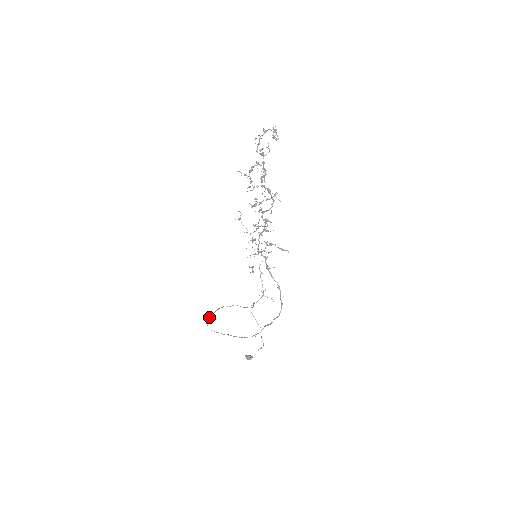
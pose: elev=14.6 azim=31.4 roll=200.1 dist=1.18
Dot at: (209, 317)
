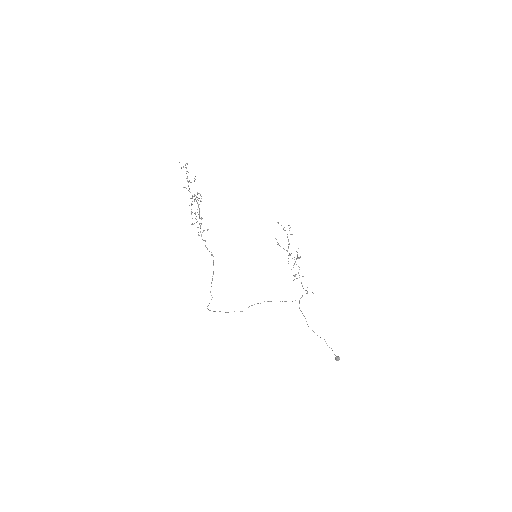
Dot at: (234, 311)
